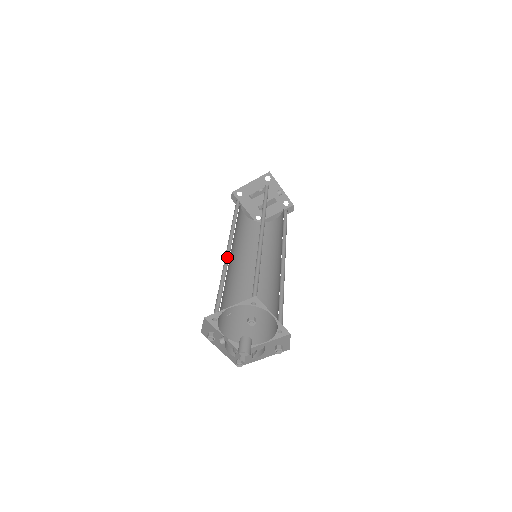
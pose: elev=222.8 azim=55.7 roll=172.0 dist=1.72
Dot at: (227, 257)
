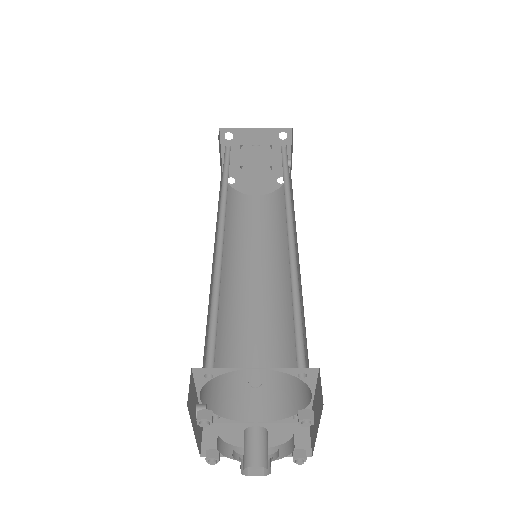
Dot at: (218, 243)
